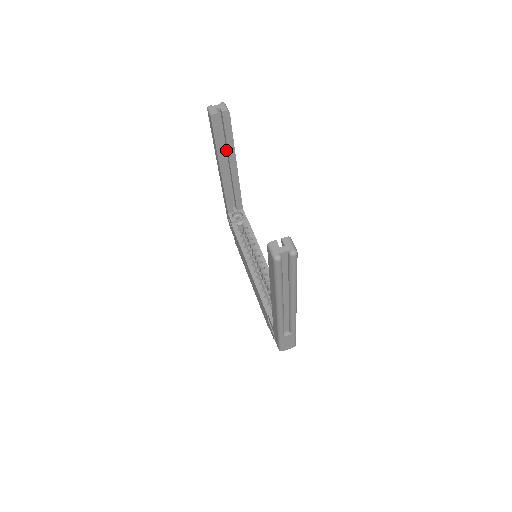
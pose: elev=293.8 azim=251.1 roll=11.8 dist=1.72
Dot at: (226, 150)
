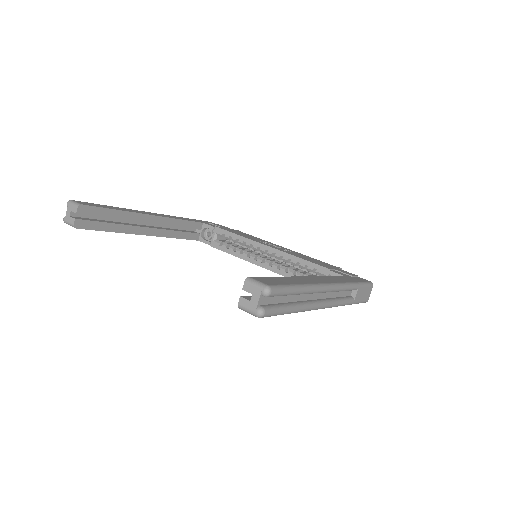
Dot at: occluded
